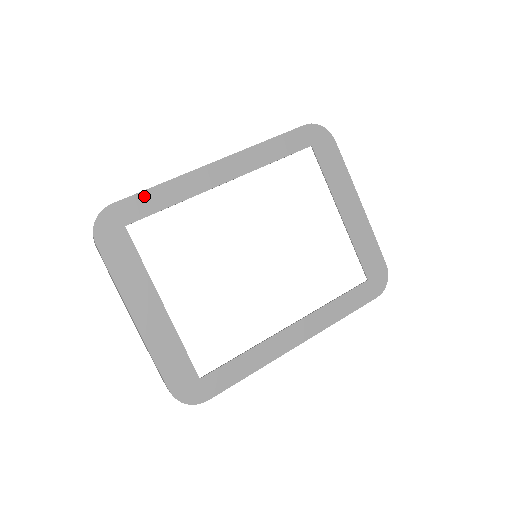
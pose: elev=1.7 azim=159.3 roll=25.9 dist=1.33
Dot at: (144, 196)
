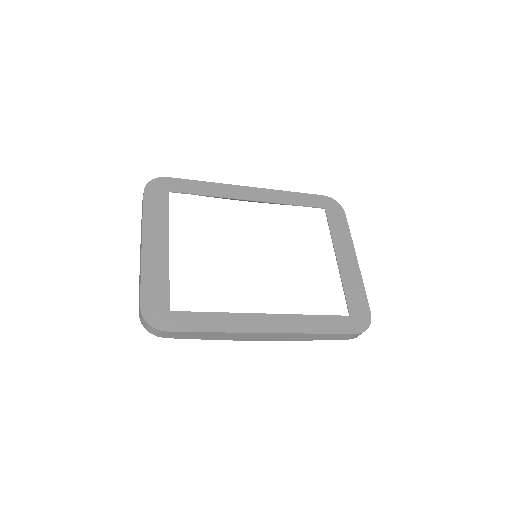
Dot at: (191, 183)
